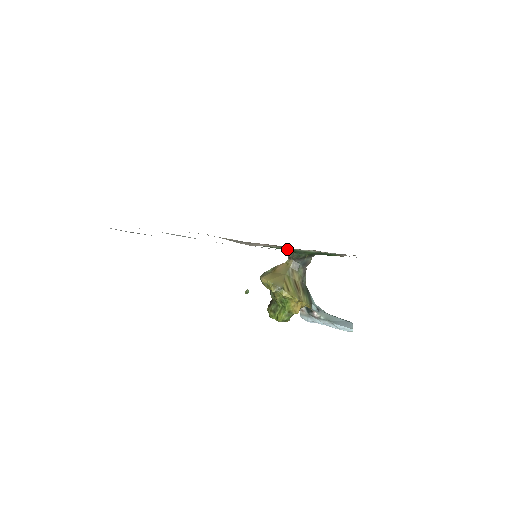
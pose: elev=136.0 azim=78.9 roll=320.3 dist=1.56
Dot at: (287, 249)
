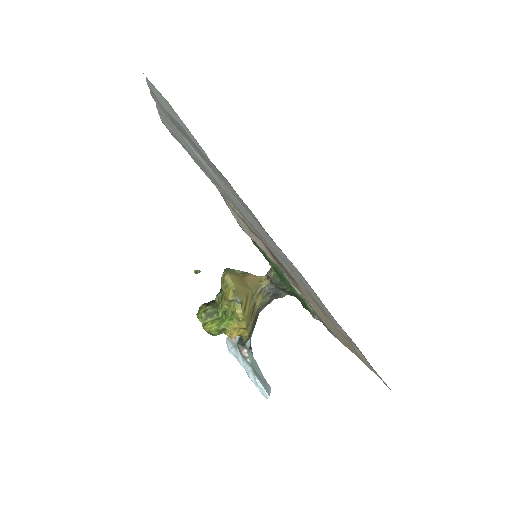
Dot at: (278, 269)
